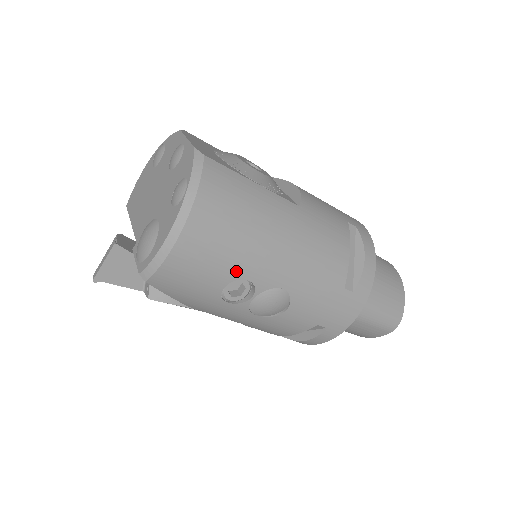
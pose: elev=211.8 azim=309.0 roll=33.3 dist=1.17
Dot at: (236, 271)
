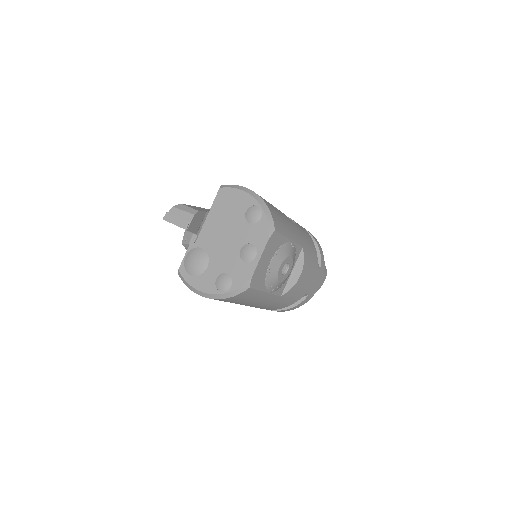
Dot at: occluded
